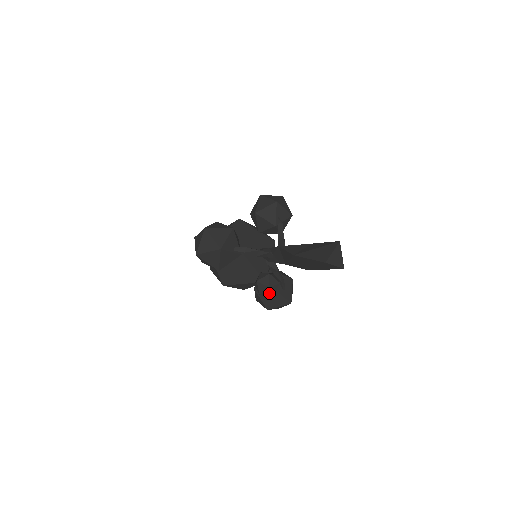
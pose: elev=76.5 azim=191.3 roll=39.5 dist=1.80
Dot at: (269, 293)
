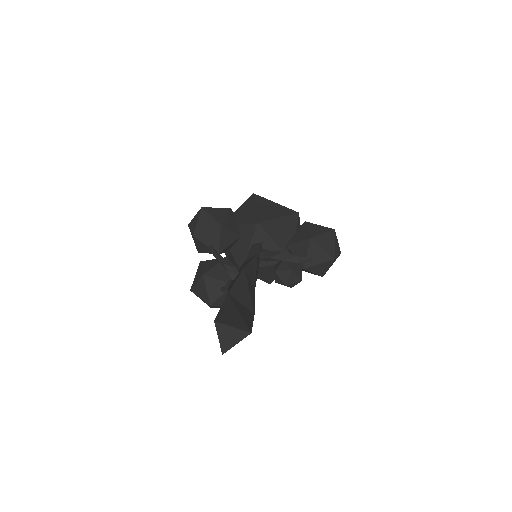
Dot at: (295, 284)
